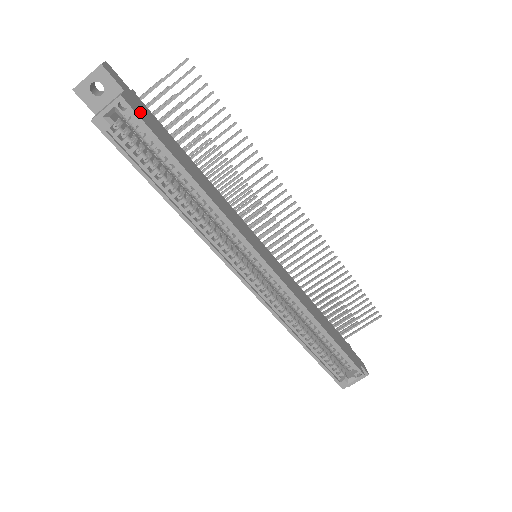
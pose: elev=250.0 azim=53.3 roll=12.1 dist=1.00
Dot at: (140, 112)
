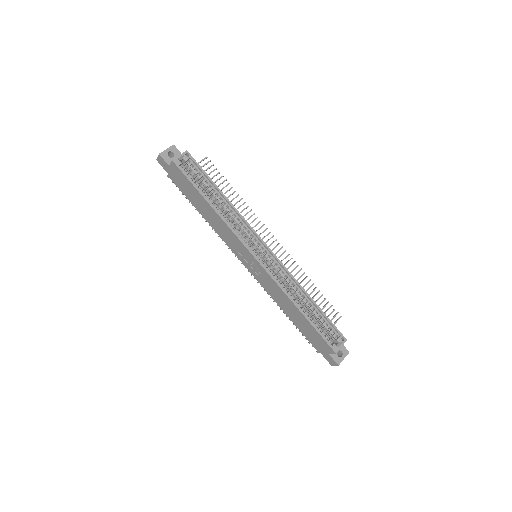
Dot at: occluded
